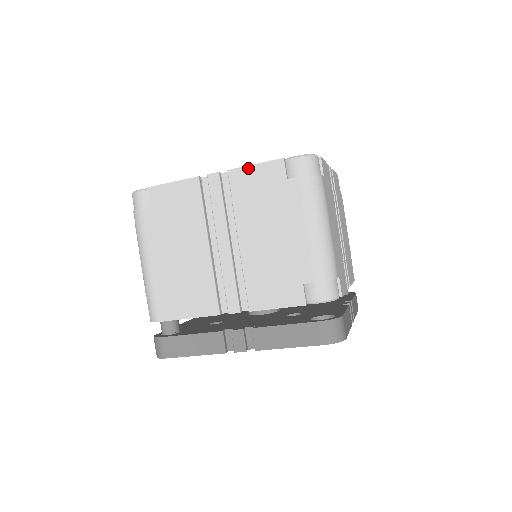
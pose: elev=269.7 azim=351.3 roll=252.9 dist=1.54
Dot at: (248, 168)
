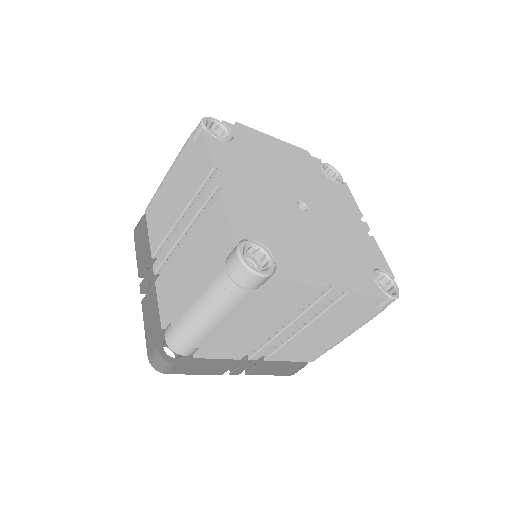
Dot at: (224, 211)
